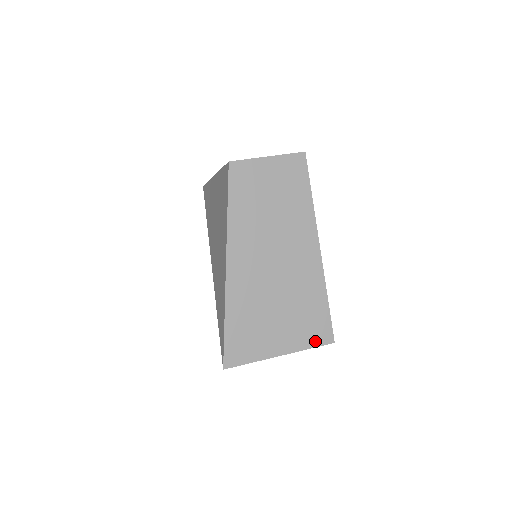
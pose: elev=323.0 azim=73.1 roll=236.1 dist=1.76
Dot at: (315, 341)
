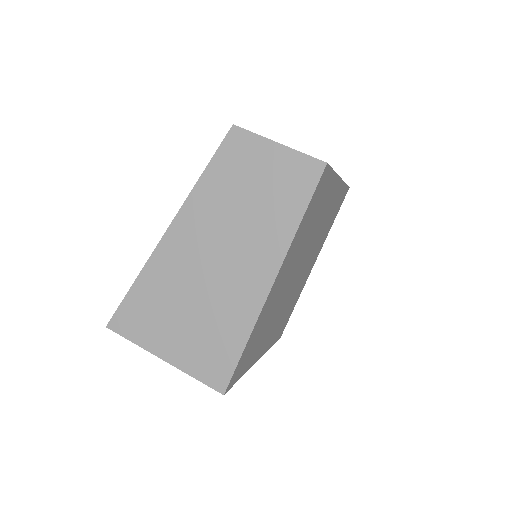
Dot at: (205, 375)
